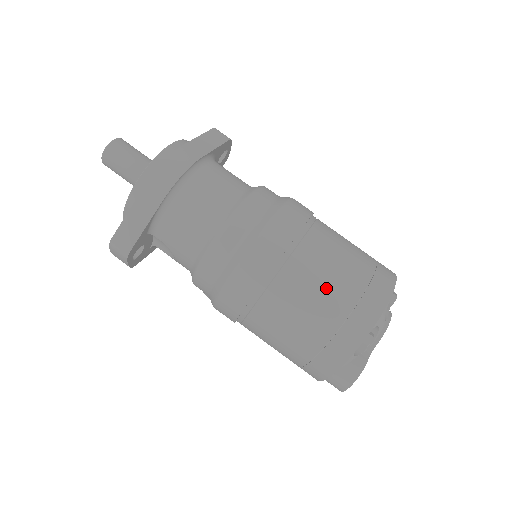
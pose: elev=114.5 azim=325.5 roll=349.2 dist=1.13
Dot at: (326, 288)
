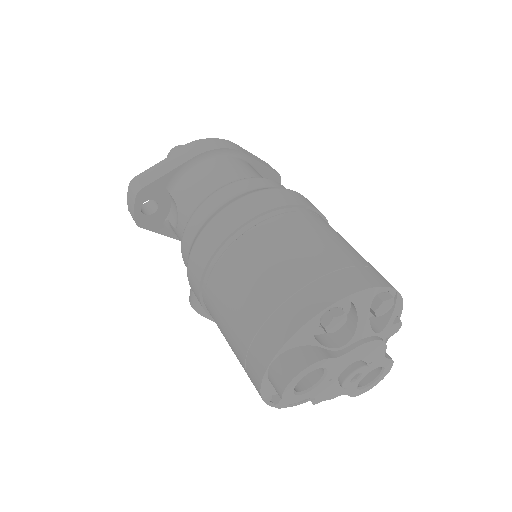
Dot at: (308, 246)
